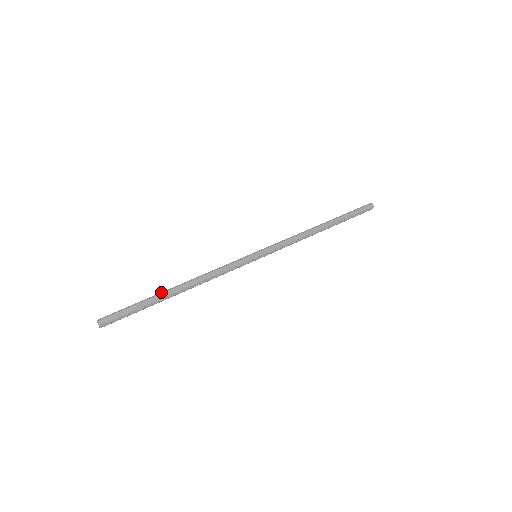
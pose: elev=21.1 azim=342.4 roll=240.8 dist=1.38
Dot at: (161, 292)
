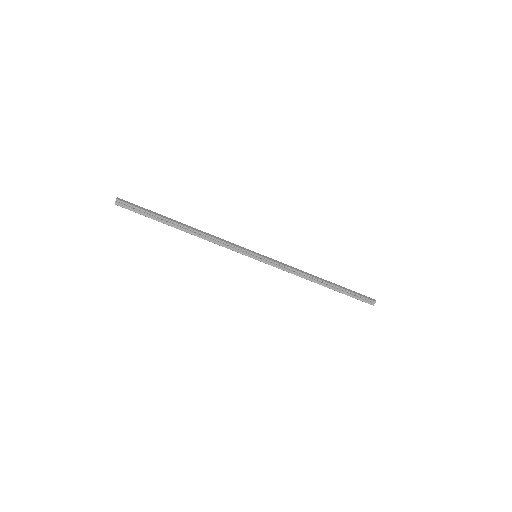
Dot at: (171, 219)
